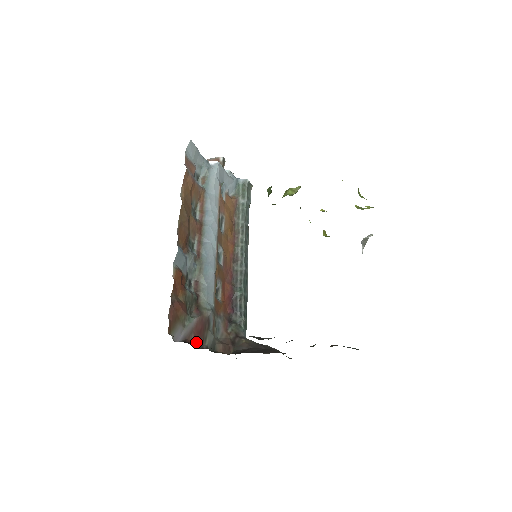
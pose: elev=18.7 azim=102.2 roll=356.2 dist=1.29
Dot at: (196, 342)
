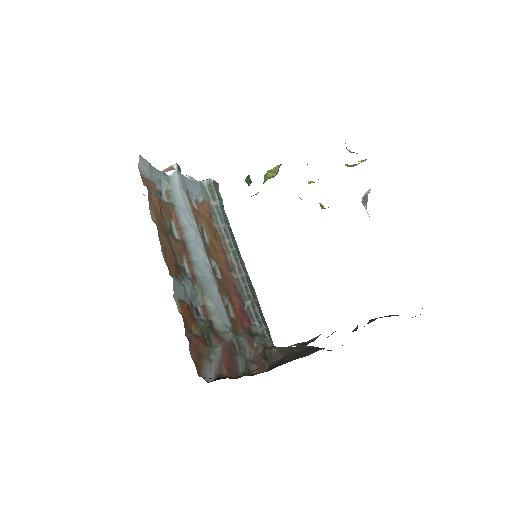
Dot at: (230, 373)
